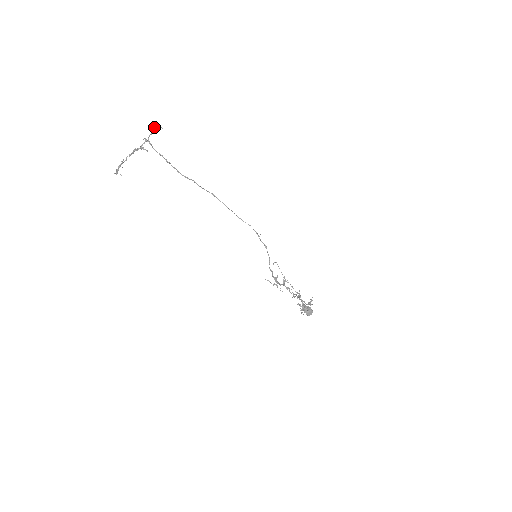
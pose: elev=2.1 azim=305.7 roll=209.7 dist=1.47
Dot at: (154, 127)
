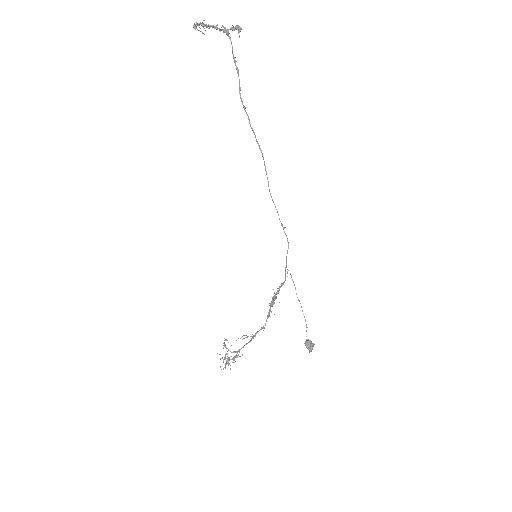
Dot at: (236, 25)
